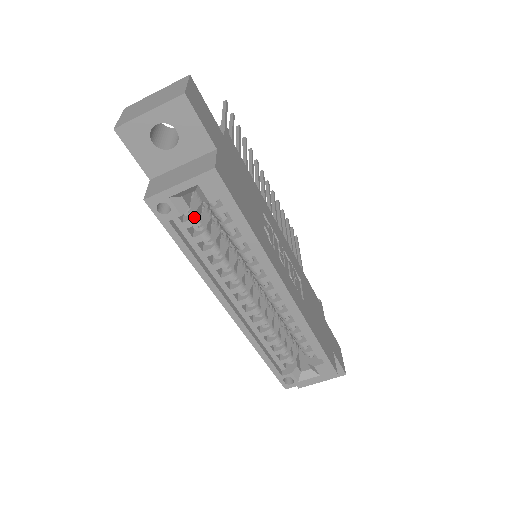
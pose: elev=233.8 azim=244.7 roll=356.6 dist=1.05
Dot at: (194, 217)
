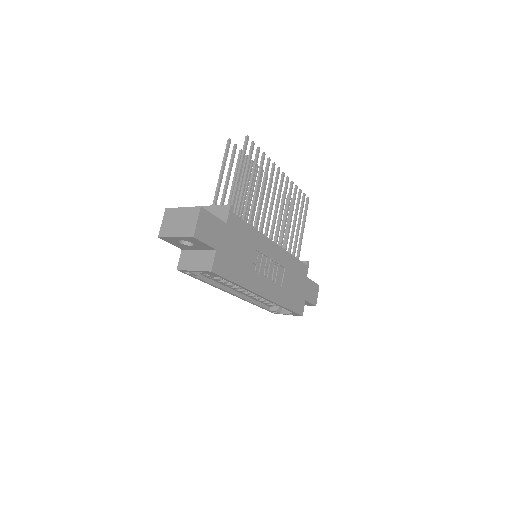
Dot at: occluded
